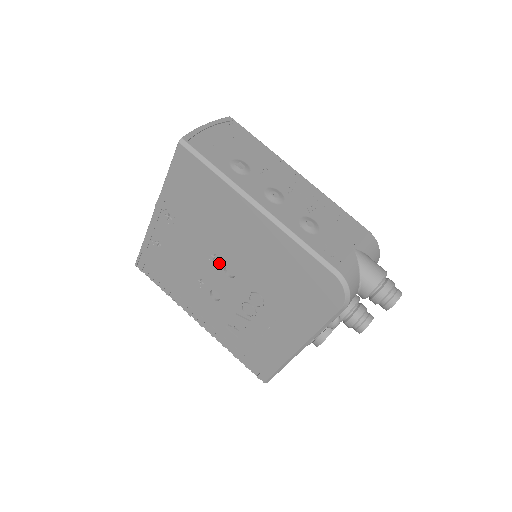
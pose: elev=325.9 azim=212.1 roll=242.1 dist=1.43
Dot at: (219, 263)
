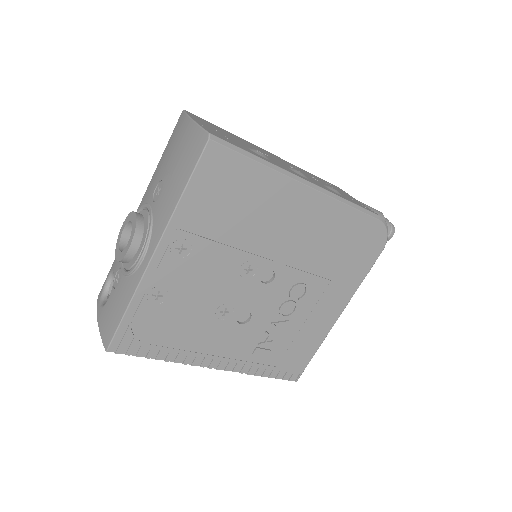
Dot at: (254, 274)
